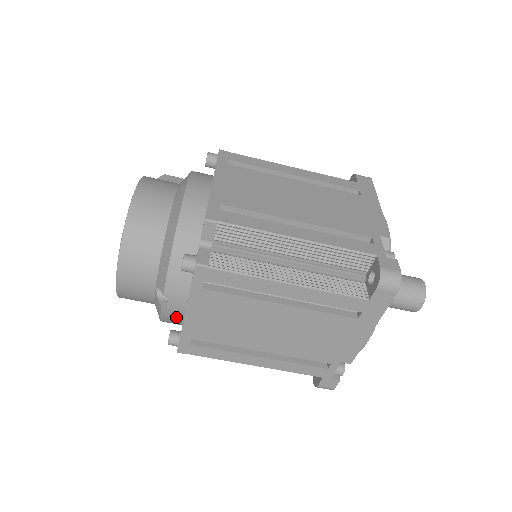
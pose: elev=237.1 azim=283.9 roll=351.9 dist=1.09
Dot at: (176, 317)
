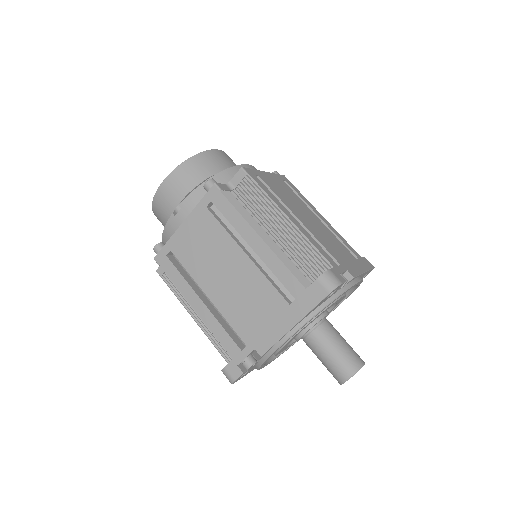
Dot at: (174, 231)
